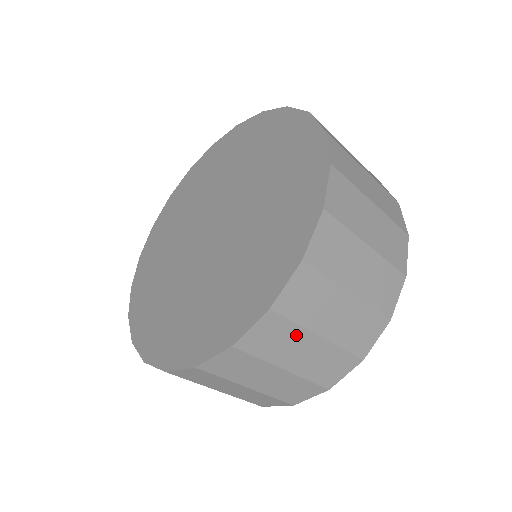
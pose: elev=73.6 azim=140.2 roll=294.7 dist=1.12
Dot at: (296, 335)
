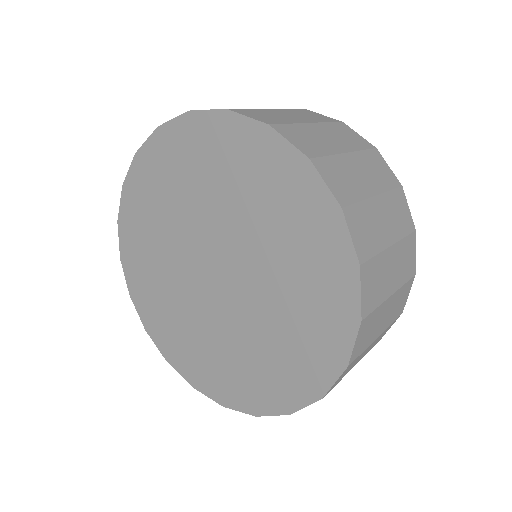
Dot at: (363, 353)
